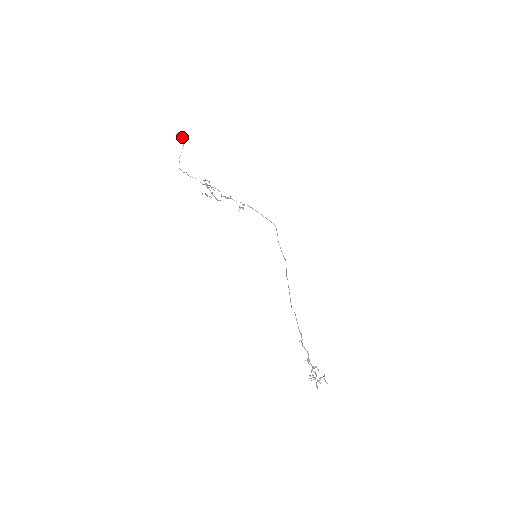
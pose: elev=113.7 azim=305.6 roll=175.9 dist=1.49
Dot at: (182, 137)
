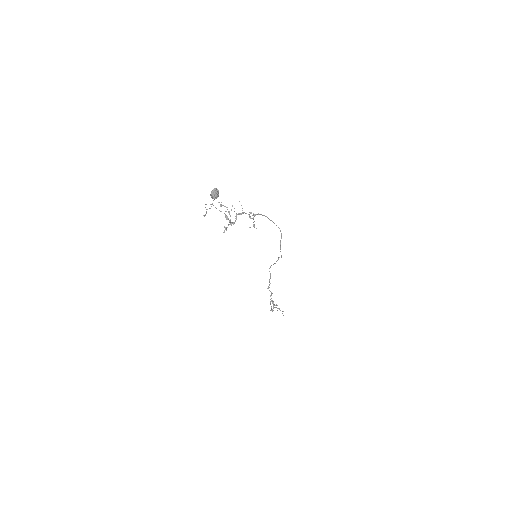
Dot at: (218, 196)
